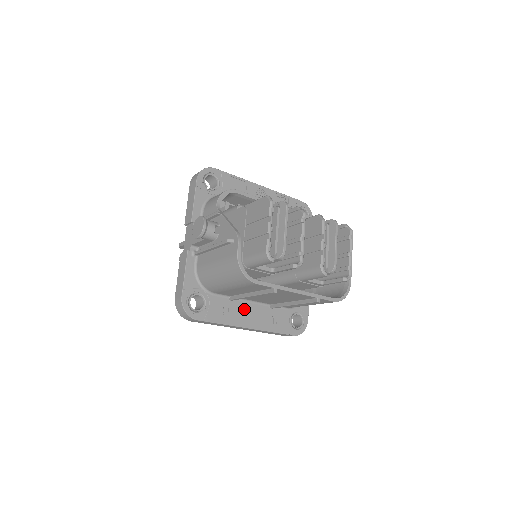
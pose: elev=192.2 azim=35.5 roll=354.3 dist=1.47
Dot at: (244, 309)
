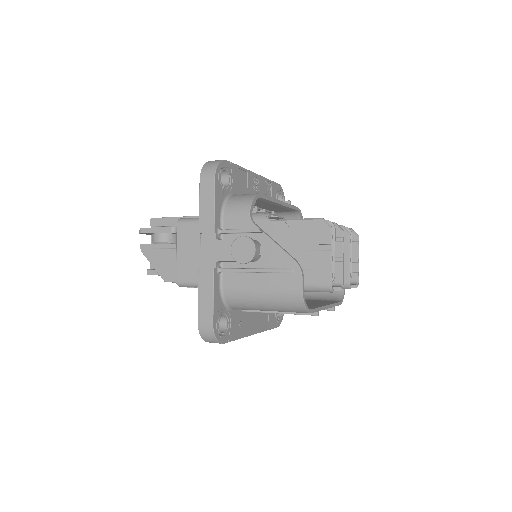
Dot at: (251, 316)
